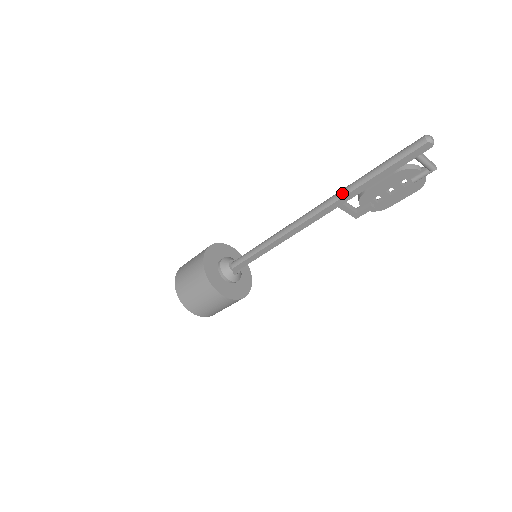
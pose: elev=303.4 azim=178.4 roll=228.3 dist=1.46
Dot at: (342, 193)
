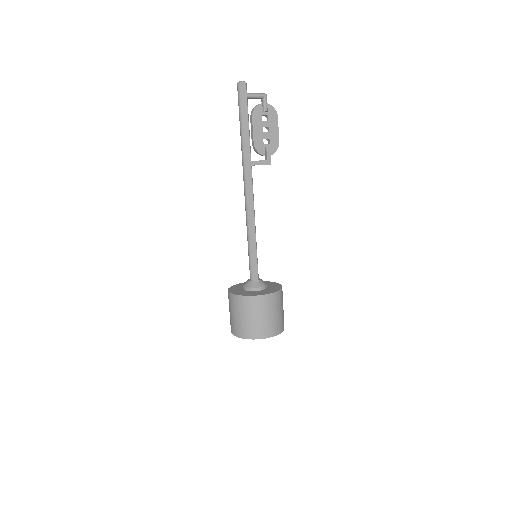
Dot at: (242, 155)
